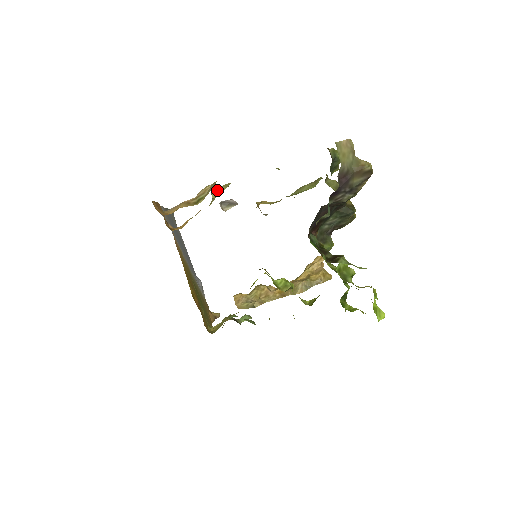
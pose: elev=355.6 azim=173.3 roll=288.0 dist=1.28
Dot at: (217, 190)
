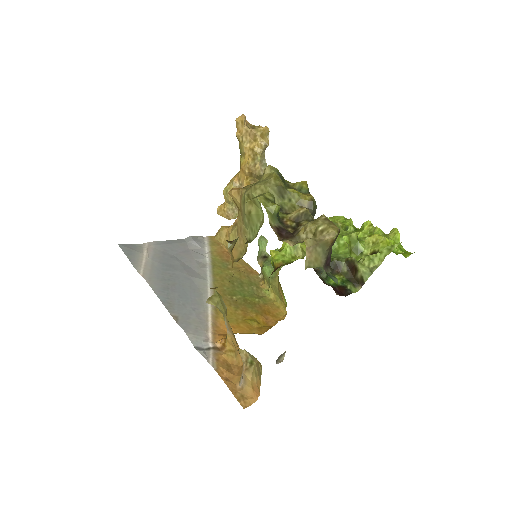
Dot at: (211, 301)
